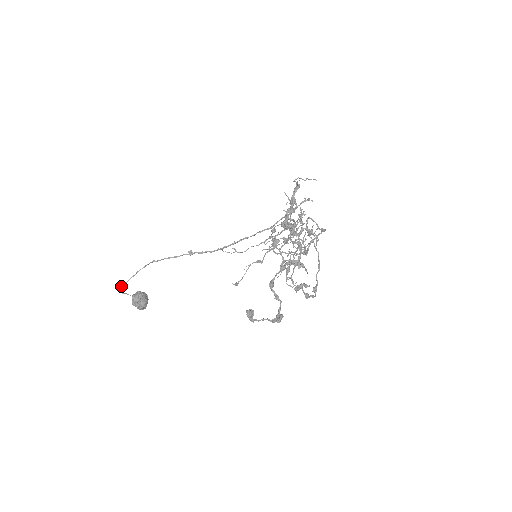
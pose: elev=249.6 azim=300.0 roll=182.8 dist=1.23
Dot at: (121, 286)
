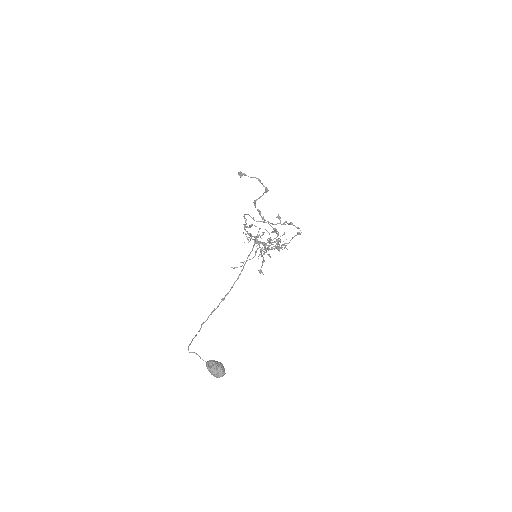
Dot at: occluded
